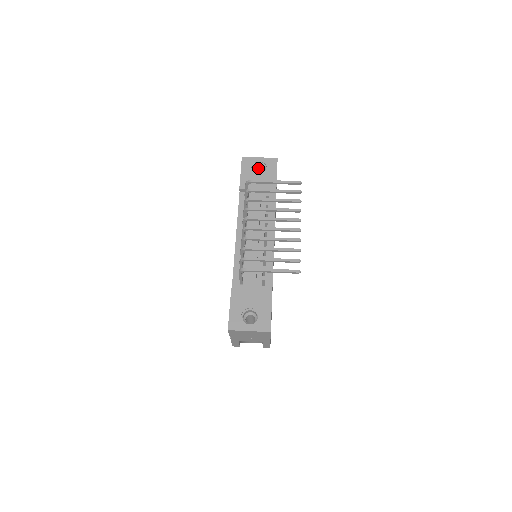
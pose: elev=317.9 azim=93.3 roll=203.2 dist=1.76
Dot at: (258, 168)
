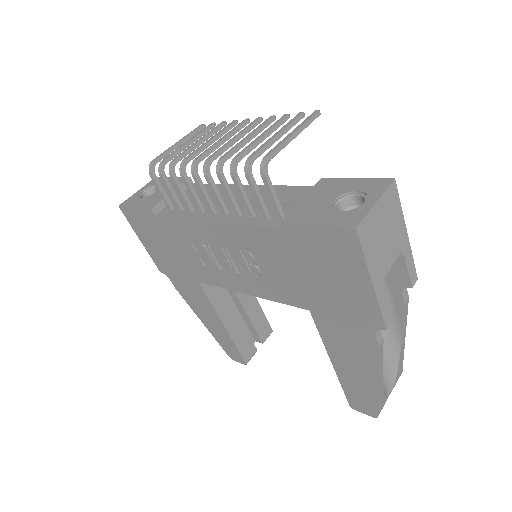
Dot at: occluded
